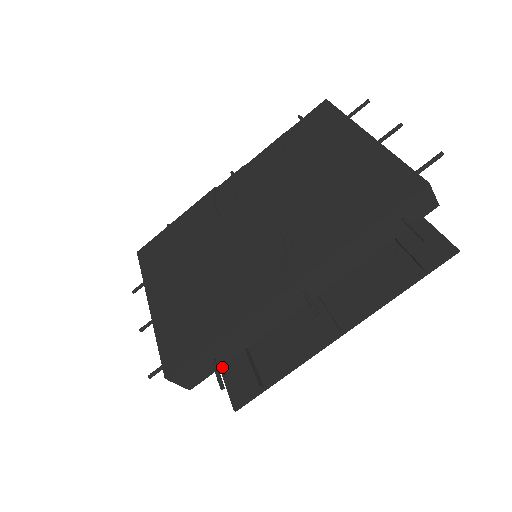
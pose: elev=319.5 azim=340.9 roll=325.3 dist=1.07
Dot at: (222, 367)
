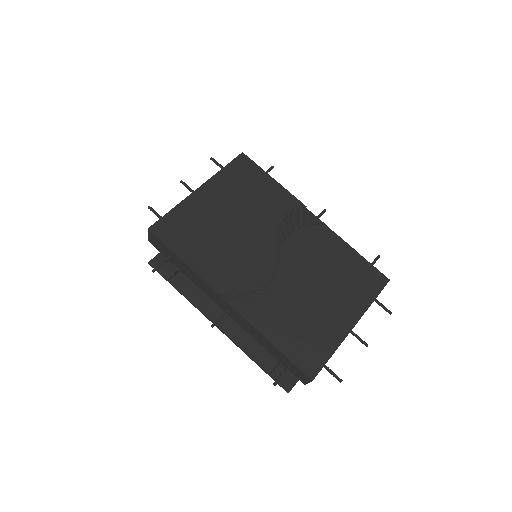
Dot at: occluded
